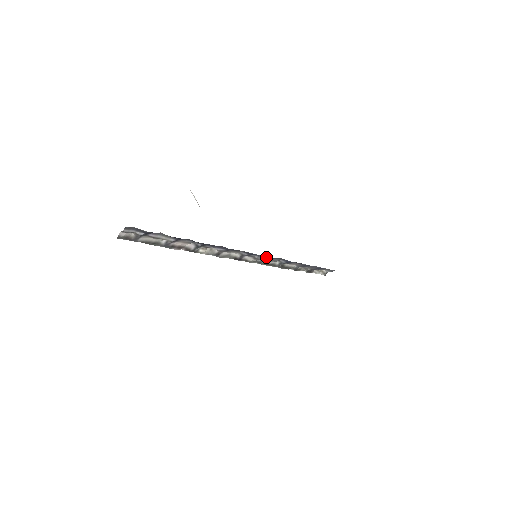
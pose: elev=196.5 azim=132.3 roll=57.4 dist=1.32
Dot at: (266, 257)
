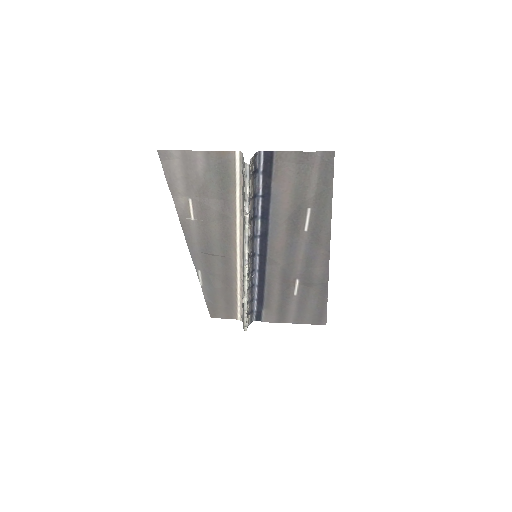
Dot at: (252, 267)
